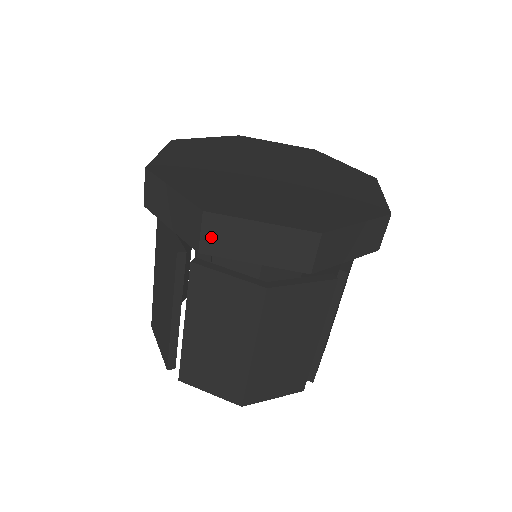
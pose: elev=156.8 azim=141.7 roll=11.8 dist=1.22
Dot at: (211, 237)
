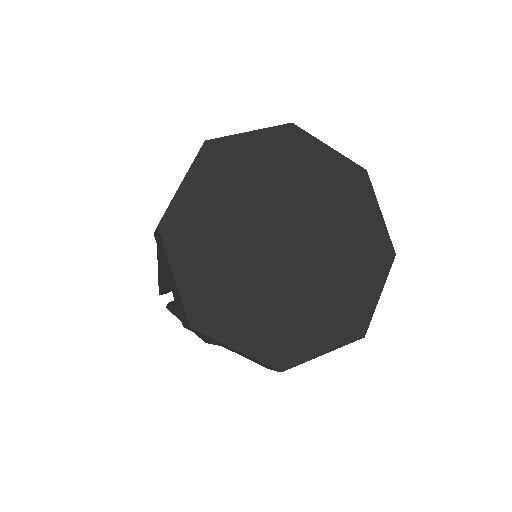
Dot at: (195, 331)
